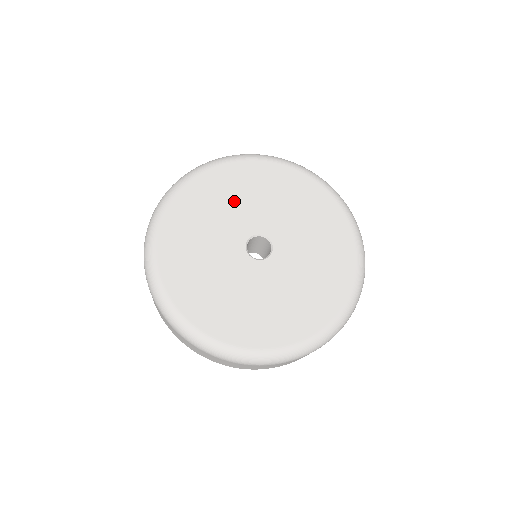
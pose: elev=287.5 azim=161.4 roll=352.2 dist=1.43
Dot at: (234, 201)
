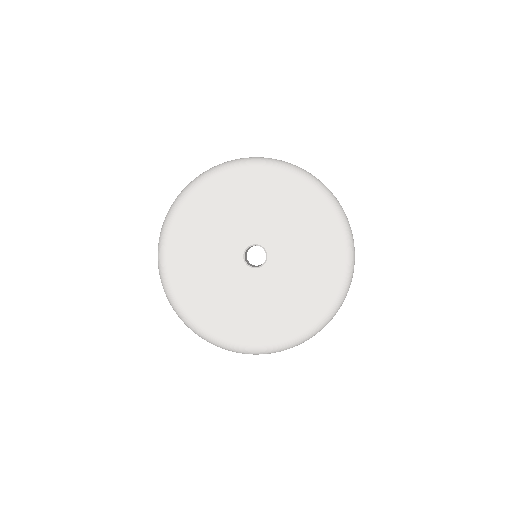
Dot at: (217, 225)
